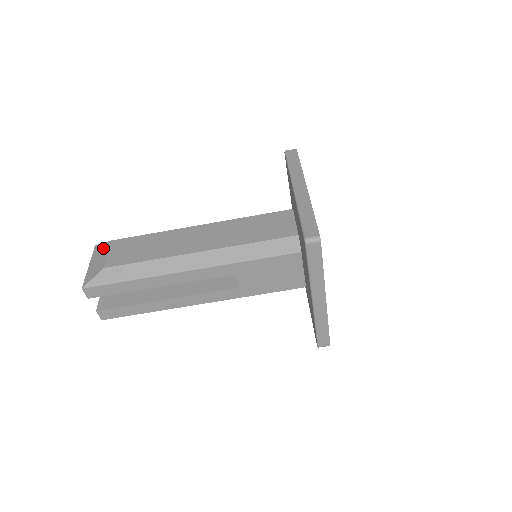
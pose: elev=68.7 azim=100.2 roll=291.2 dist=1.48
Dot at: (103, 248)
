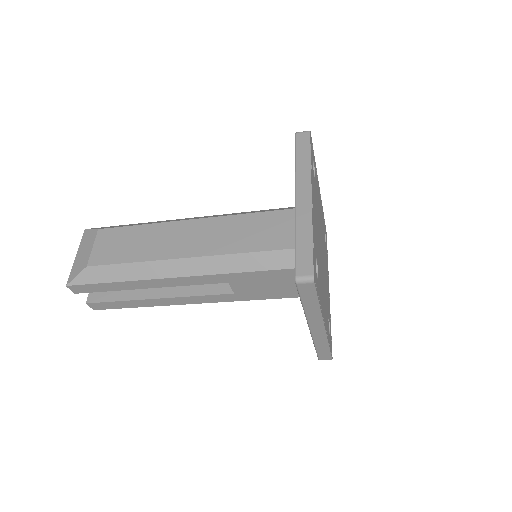
Dot at: (90, 237)
